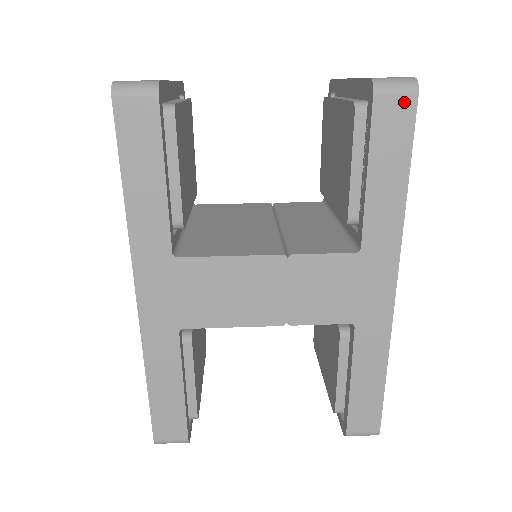
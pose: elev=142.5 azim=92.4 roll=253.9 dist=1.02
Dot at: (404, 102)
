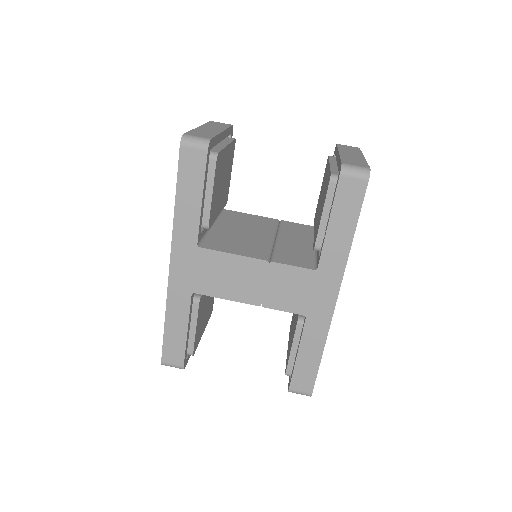
Dot at: (359, 183)
